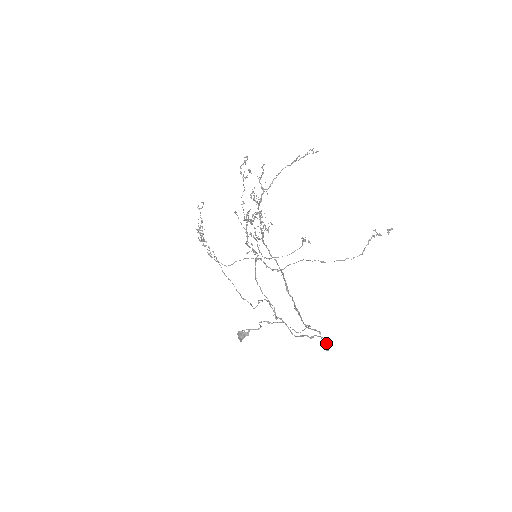
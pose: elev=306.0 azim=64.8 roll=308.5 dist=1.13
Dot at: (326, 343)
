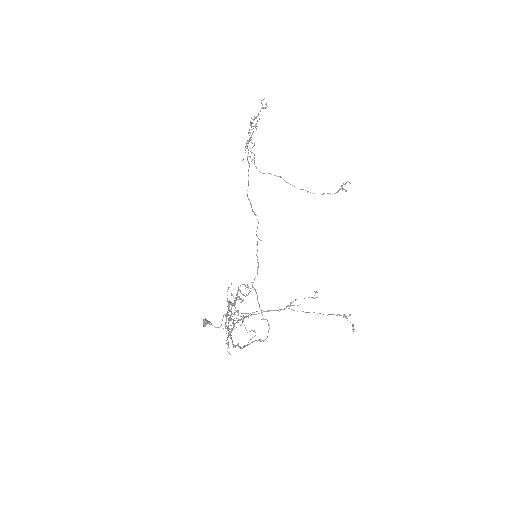
Dot at: occluded
